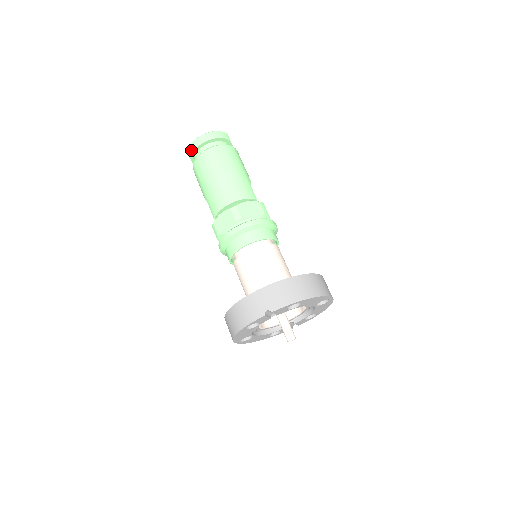
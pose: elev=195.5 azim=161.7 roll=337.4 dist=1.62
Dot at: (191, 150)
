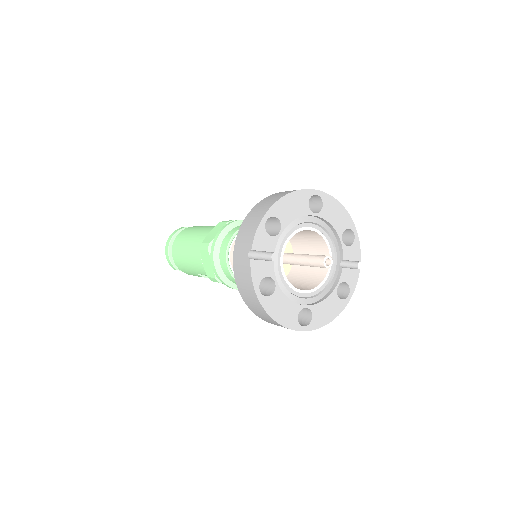
Dot at: (170, 263)
